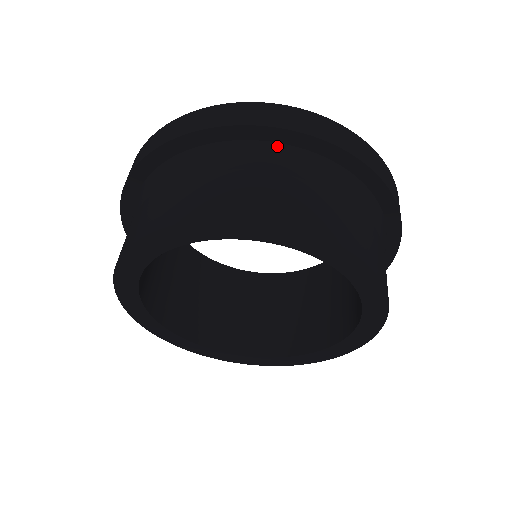
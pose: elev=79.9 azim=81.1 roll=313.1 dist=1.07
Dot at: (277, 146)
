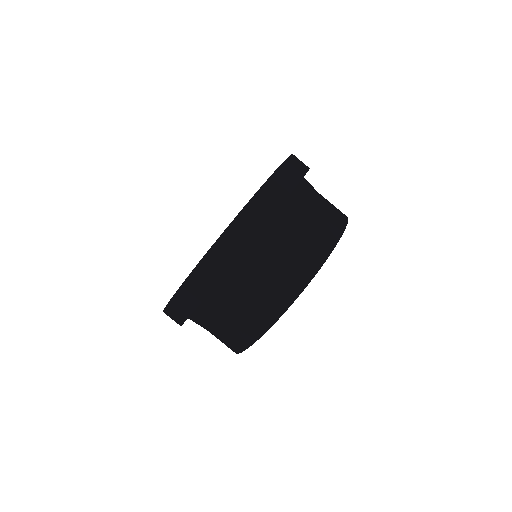
Dot at: (242, 258)
